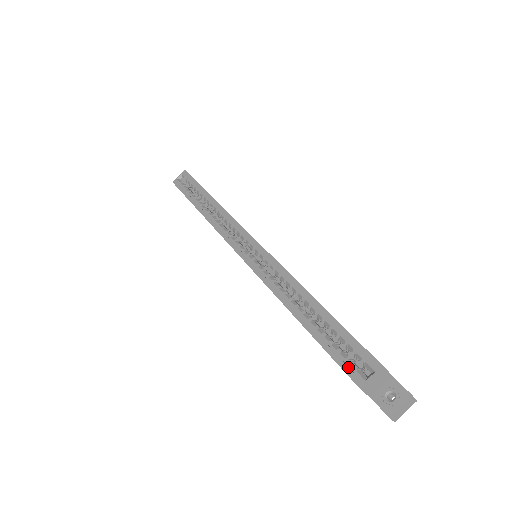
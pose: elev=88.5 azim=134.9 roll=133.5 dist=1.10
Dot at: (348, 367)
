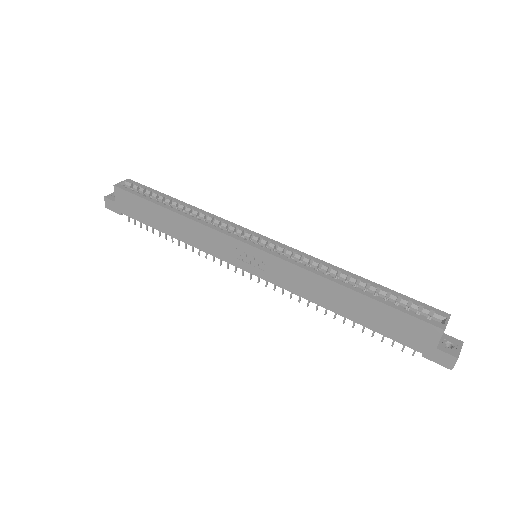
Dot at: (424, 317)
